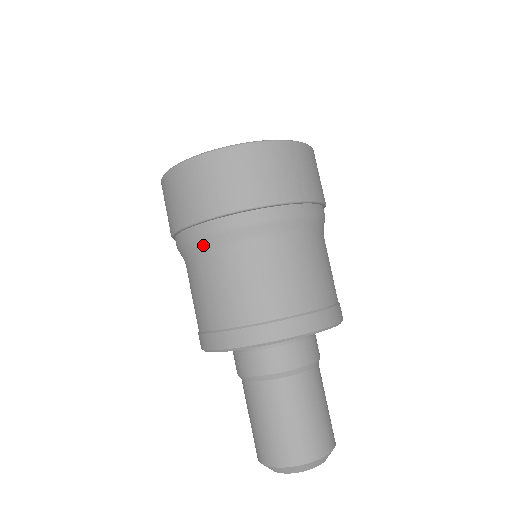
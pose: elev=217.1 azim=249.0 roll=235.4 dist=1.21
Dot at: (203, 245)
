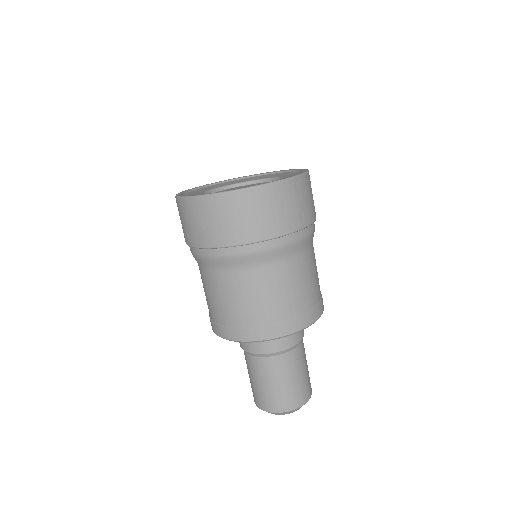
Dot at: (221, 264)
